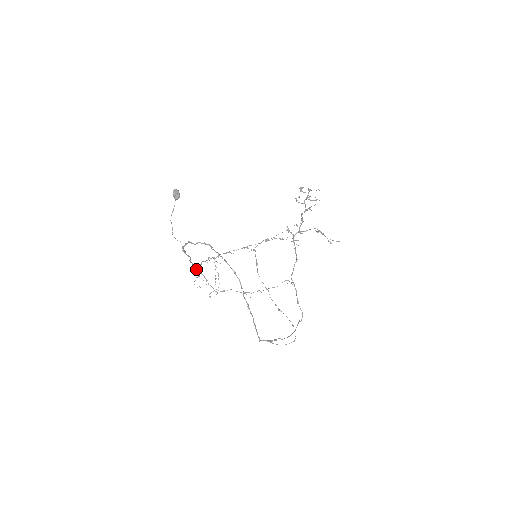
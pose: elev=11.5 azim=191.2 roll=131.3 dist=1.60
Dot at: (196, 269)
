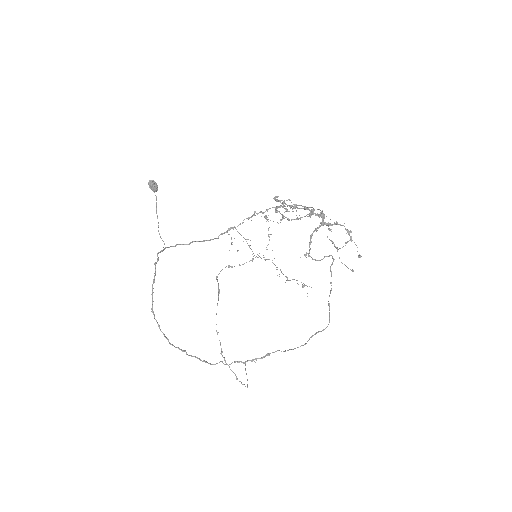
Dot at: (229, 234)
